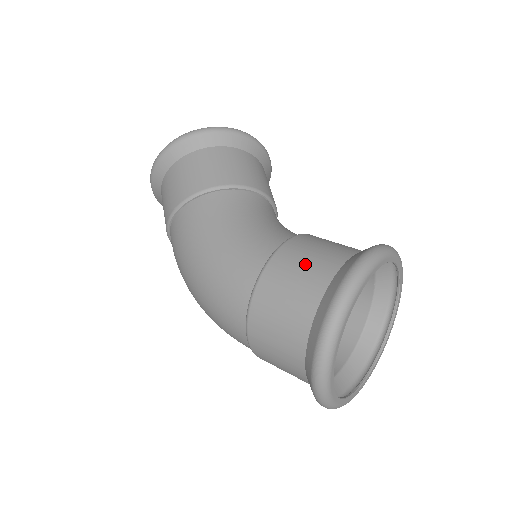
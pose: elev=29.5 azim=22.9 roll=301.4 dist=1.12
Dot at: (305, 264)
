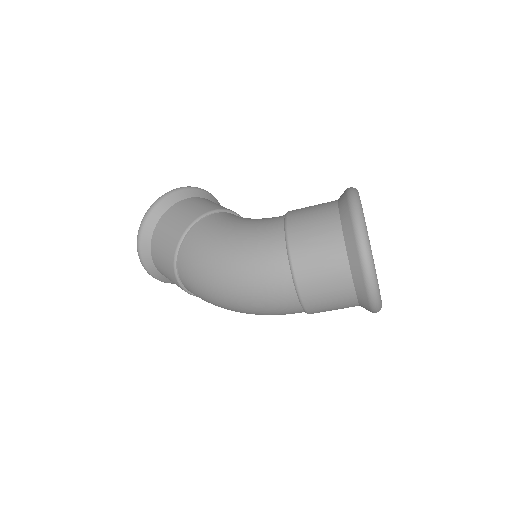
Dot at: (313, 209)
